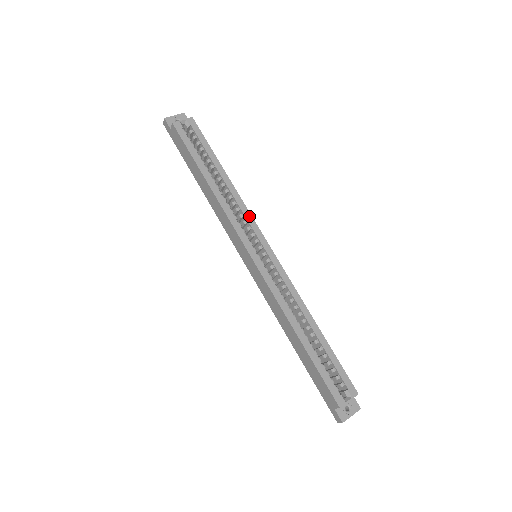
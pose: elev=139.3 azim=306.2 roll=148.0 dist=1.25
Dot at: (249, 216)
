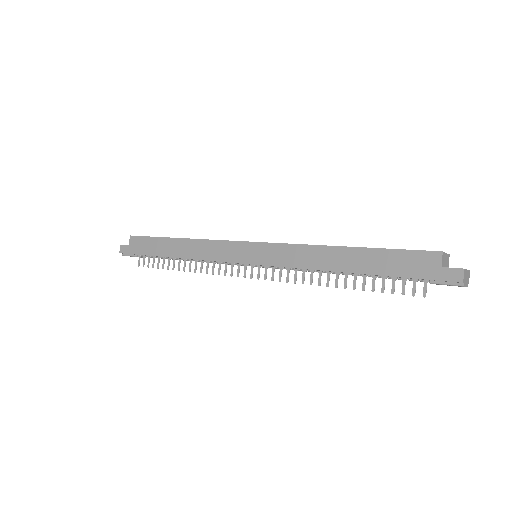
Dot at: occluded
